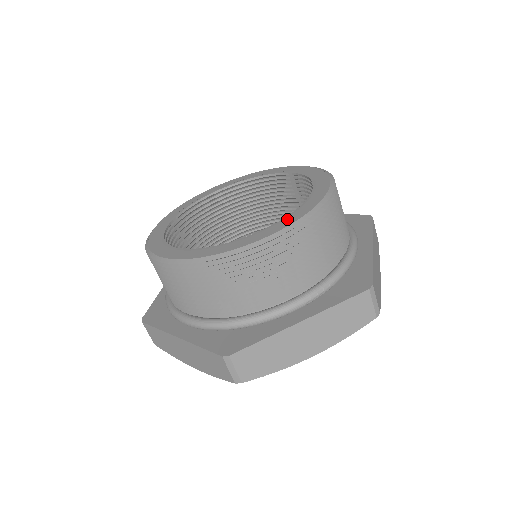
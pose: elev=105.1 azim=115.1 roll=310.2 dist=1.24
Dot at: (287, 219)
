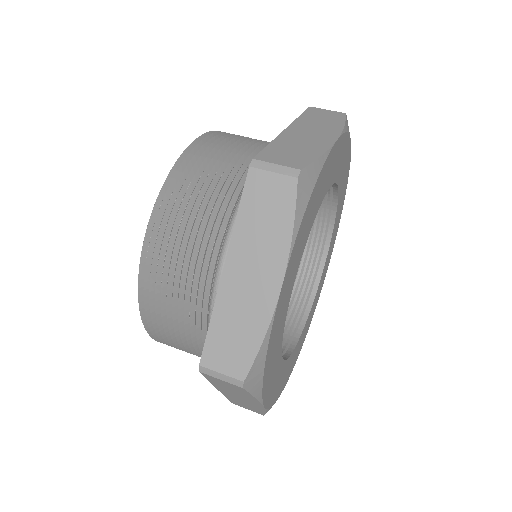
Dot at: occluded
